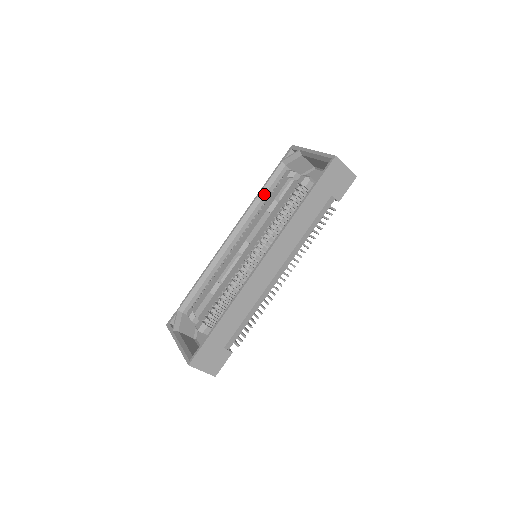
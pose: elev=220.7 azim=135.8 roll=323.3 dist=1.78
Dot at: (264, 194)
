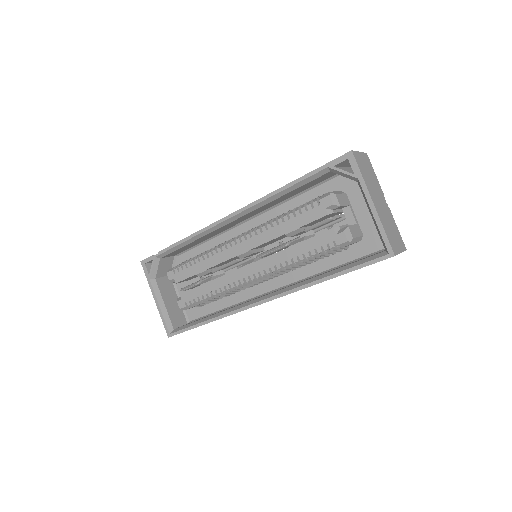
Dot at: (288, 192)
